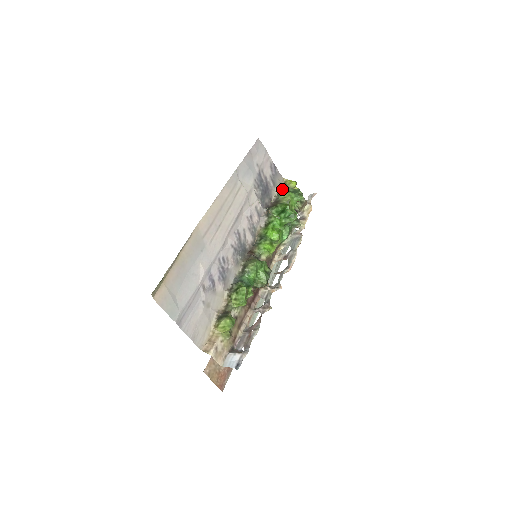
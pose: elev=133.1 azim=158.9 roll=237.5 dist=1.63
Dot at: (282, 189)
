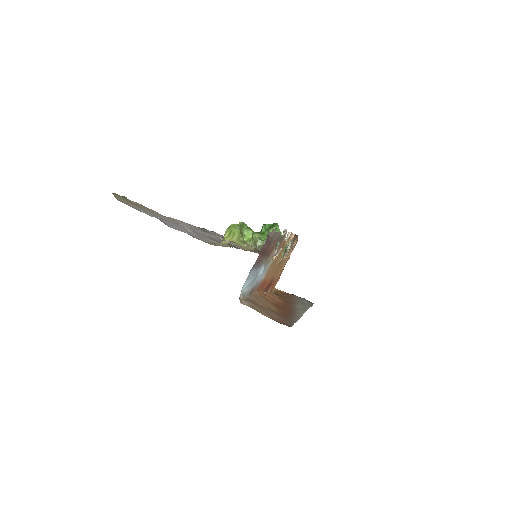
Dot at: occluded
